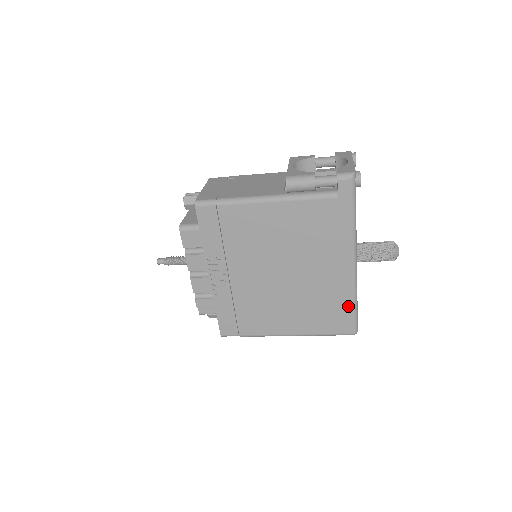
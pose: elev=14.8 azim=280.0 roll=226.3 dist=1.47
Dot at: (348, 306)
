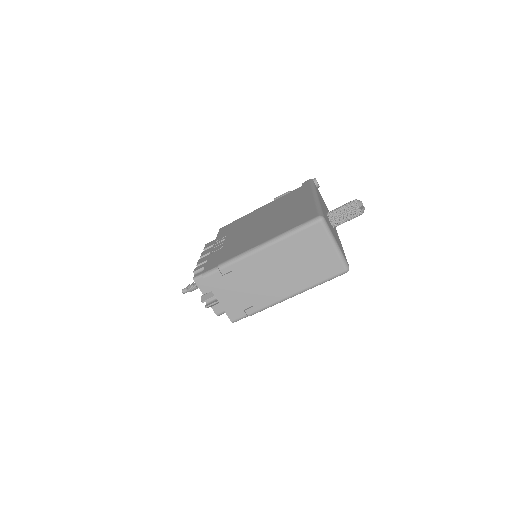
Dot at: (312, 208)
